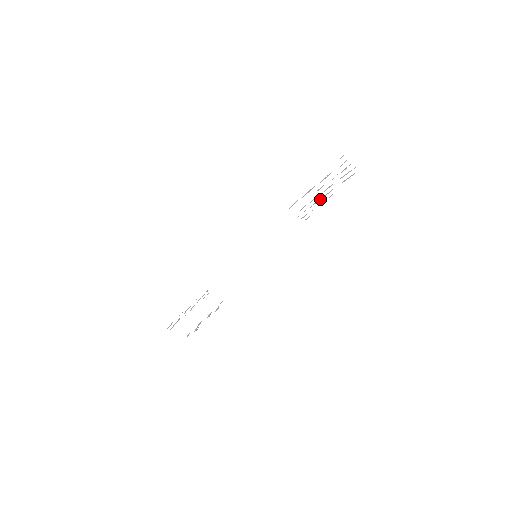
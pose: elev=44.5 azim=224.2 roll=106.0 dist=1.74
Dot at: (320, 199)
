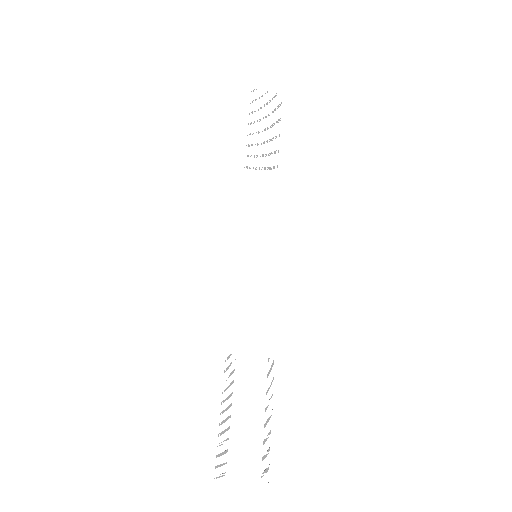
Dot at: occluded
